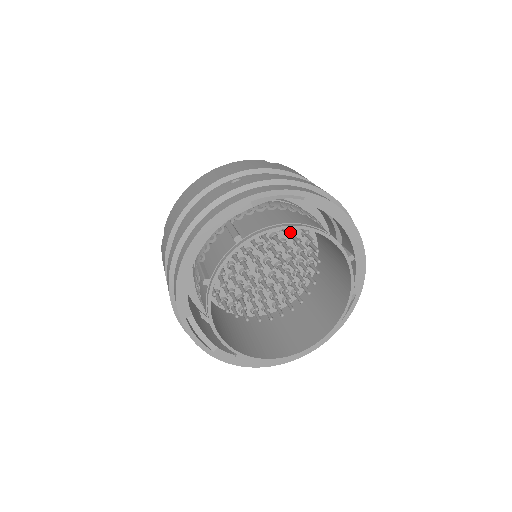
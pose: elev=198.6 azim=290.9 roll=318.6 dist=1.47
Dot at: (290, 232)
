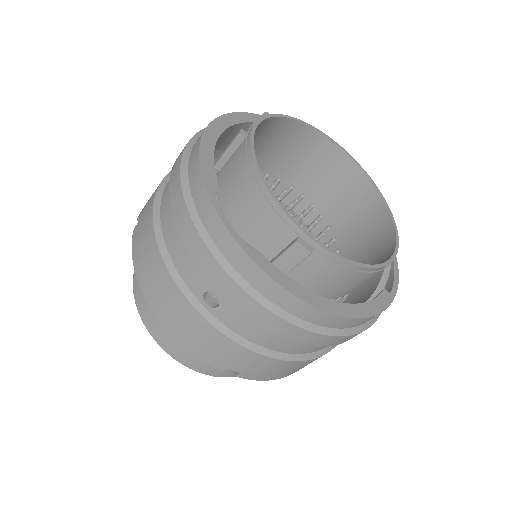
Dot at: occluded
